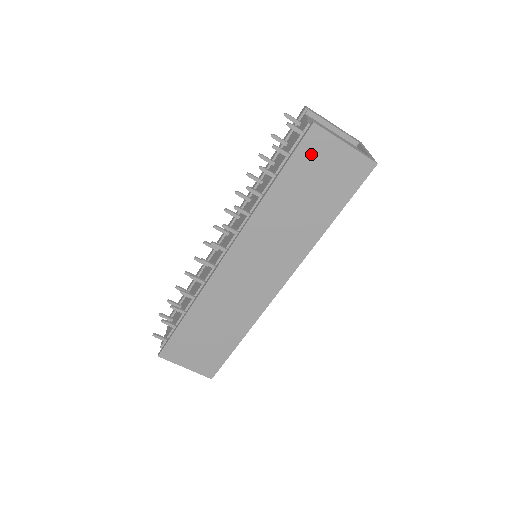
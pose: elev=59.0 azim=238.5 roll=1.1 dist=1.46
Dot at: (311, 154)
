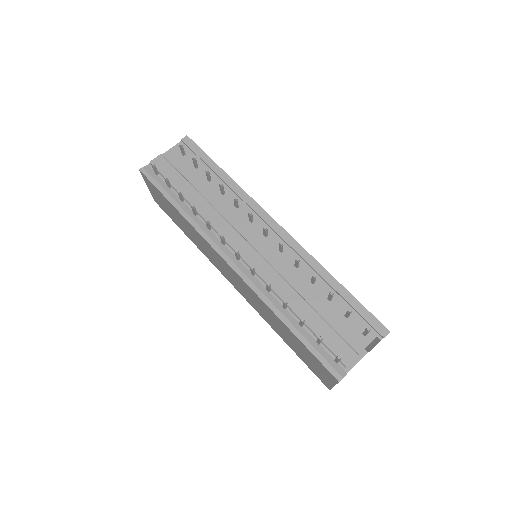
Dot at: (319, 364)
